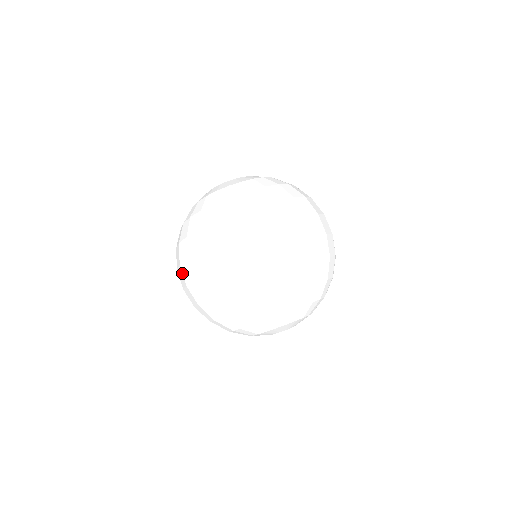
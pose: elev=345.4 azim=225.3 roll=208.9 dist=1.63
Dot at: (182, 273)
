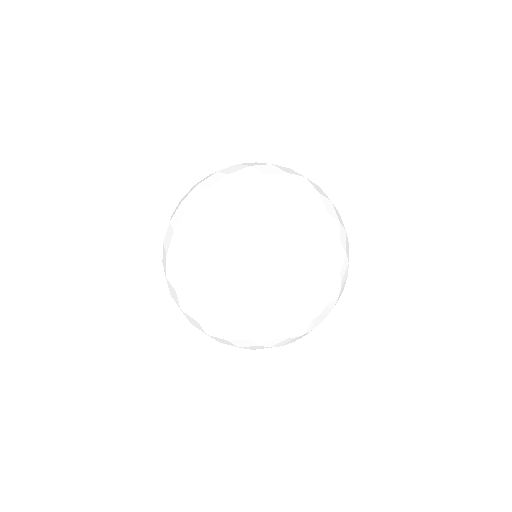
Dot at: (178, 236)
